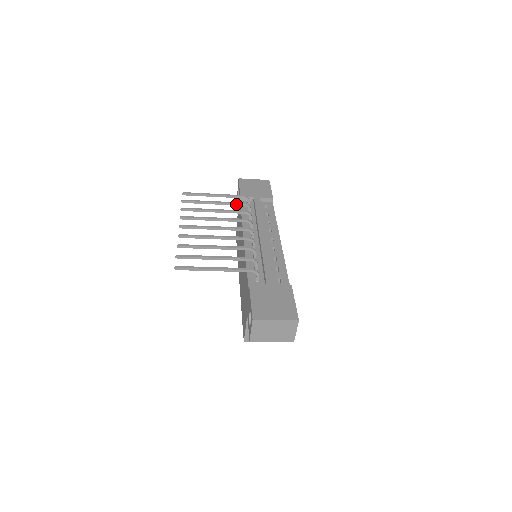
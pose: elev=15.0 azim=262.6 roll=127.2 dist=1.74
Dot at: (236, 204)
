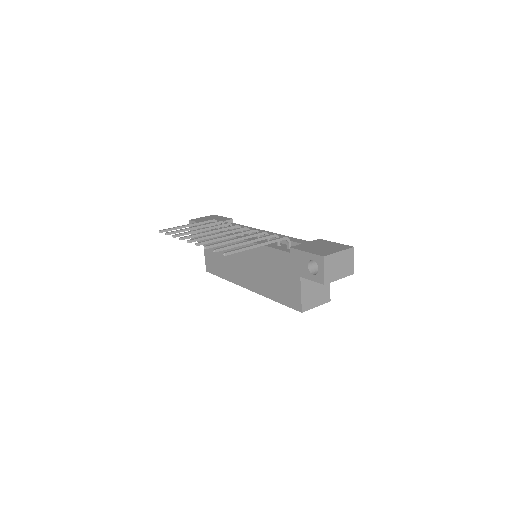
Dot at: (213, 224)
